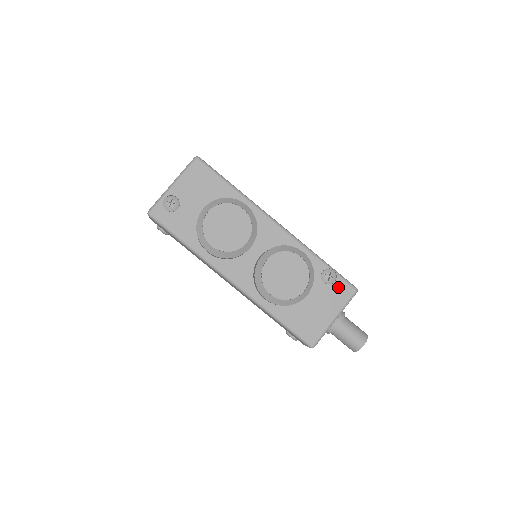
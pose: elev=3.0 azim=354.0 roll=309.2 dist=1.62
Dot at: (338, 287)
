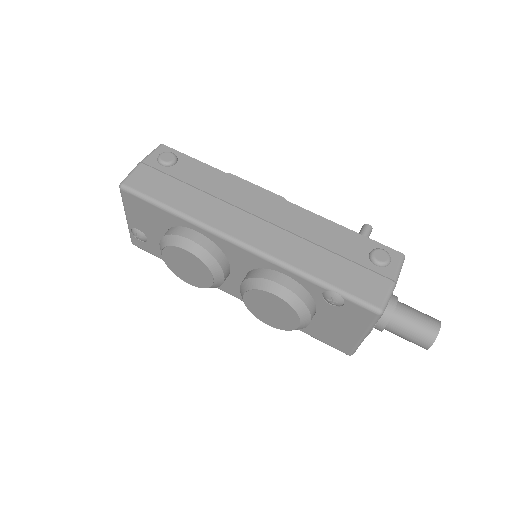
Dot at: (351, 310)
